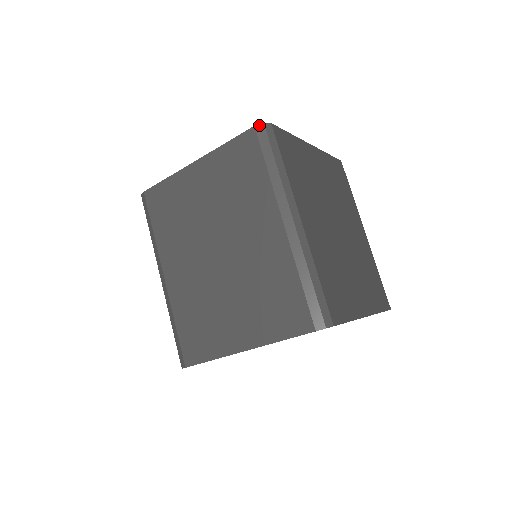
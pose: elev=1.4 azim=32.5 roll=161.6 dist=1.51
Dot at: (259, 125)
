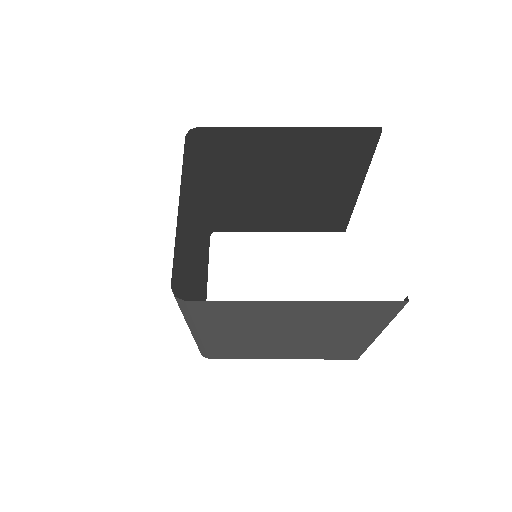
Dot at: occluded
